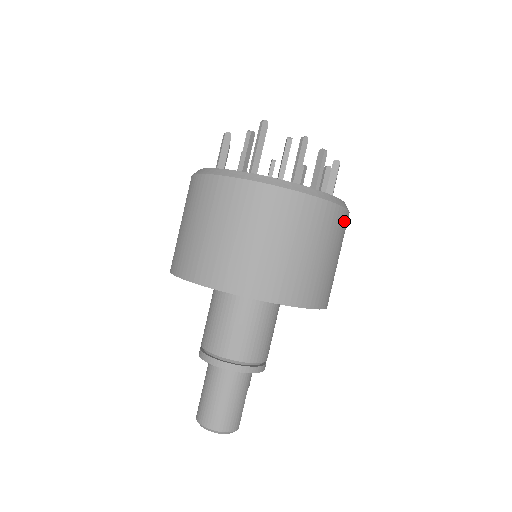
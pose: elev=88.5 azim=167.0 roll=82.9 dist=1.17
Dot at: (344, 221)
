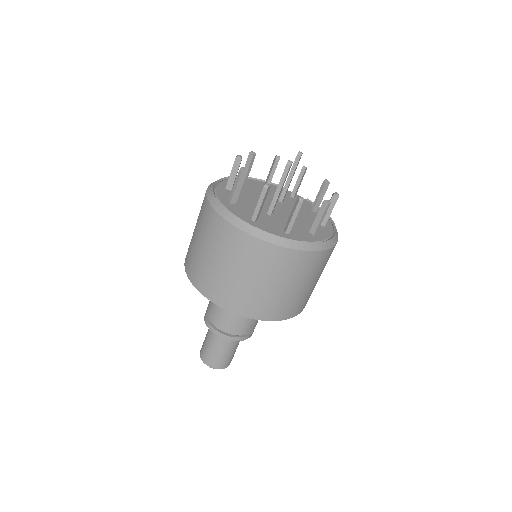
Dot at: occluded
